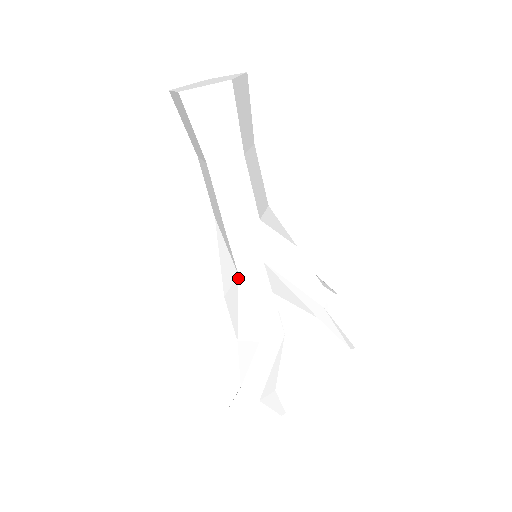
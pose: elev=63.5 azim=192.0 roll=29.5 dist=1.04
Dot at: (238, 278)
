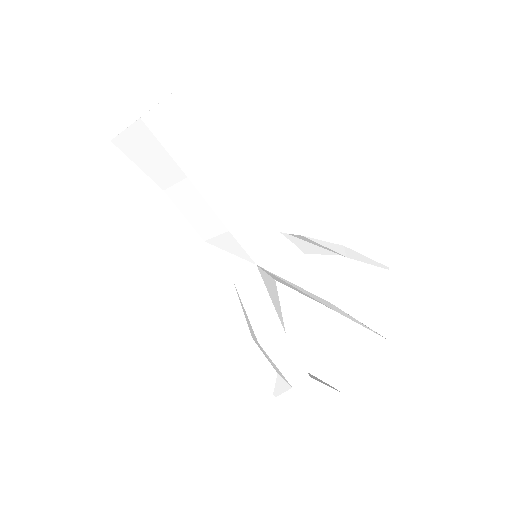
Dot at: occluded
